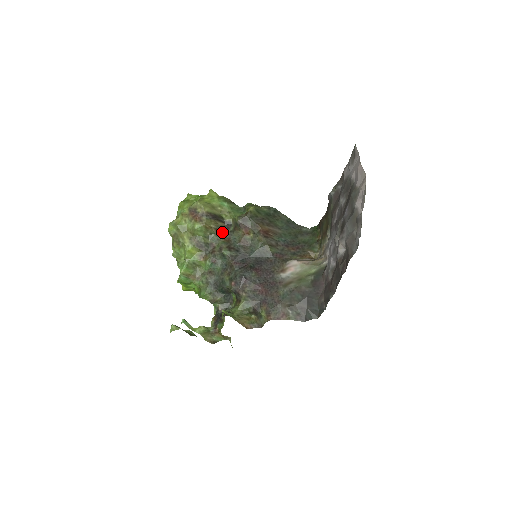
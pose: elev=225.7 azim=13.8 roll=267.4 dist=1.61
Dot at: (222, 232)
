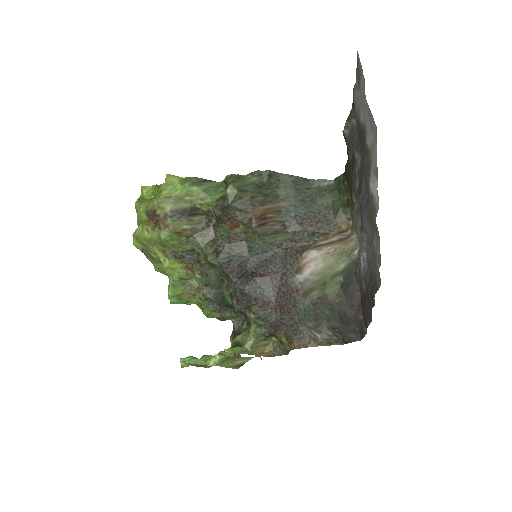
Dot at: (202, 230)
